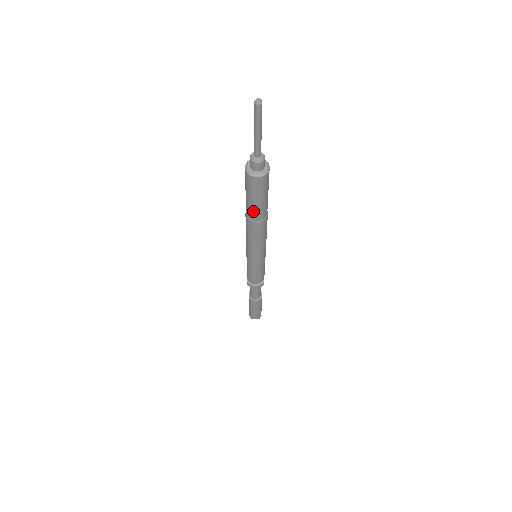
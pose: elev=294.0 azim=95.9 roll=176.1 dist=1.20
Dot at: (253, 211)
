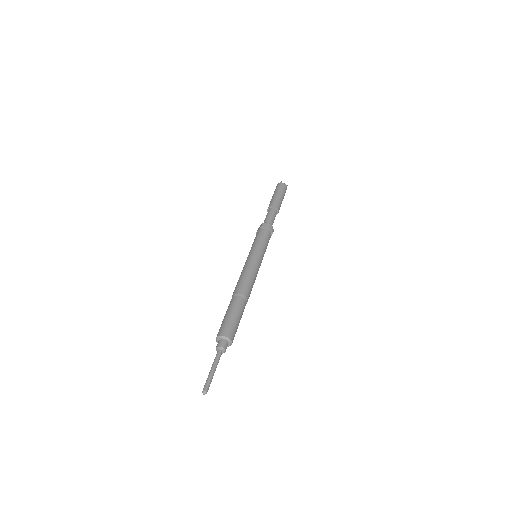
Dot at: occluded
